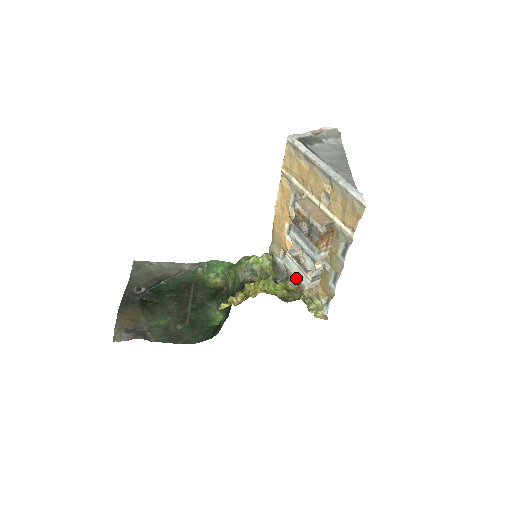
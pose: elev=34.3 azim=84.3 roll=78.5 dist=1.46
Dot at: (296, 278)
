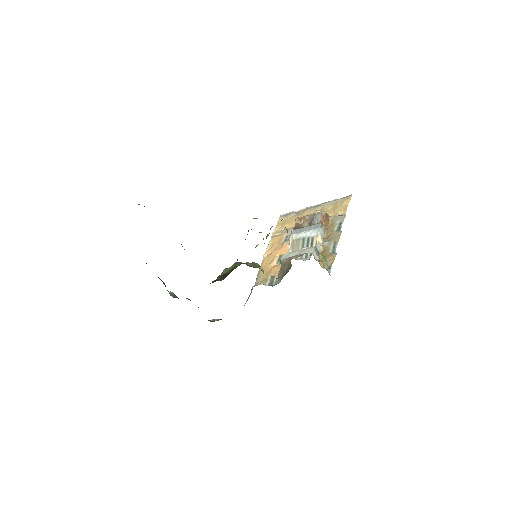
Dot at: (299, 255)
